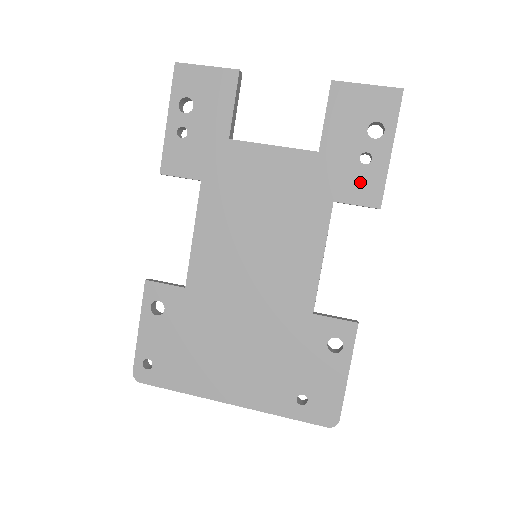
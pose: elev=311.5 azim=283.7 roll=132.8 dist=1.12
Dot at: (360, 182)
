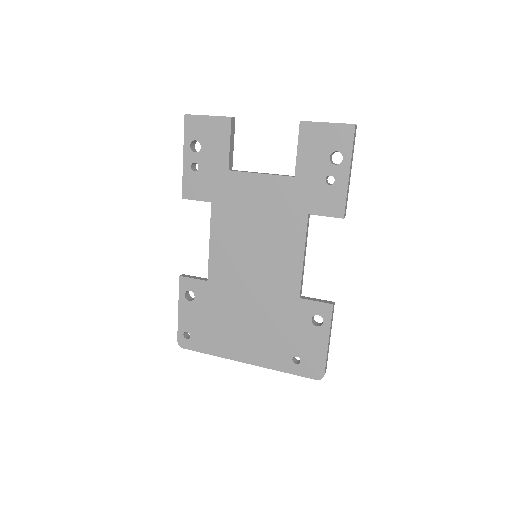
Dot at: (327, 199)
